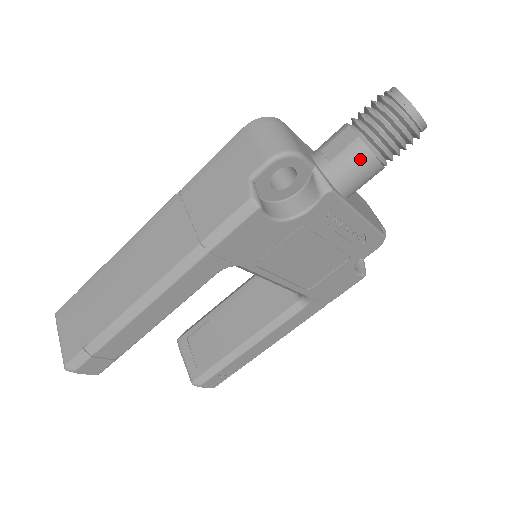
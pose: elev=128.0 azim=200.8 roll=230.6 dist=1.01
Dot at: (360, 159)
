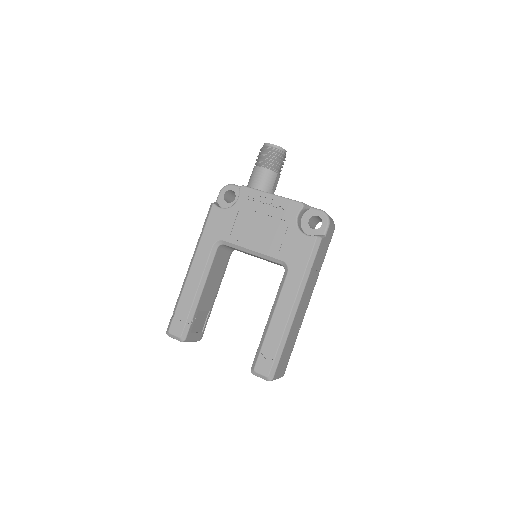
Dot at: (254, 172)
